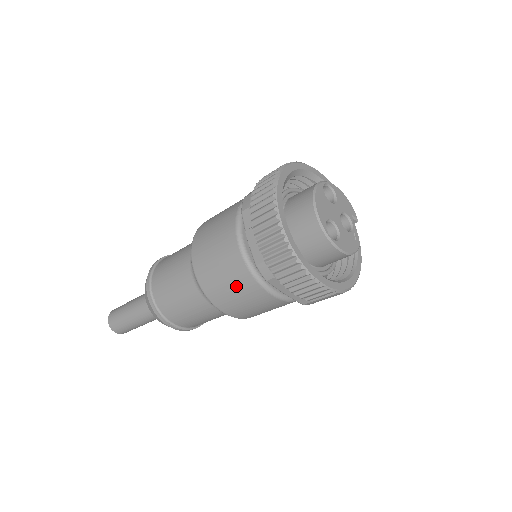
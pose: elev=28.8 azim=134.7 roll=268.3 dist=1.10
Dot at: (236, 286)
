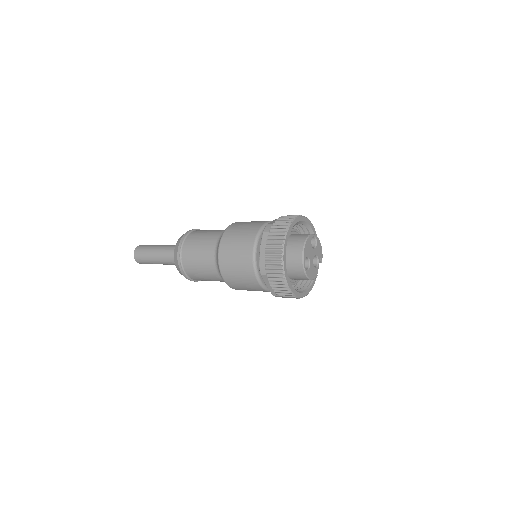
Dot at: (241, 270)
